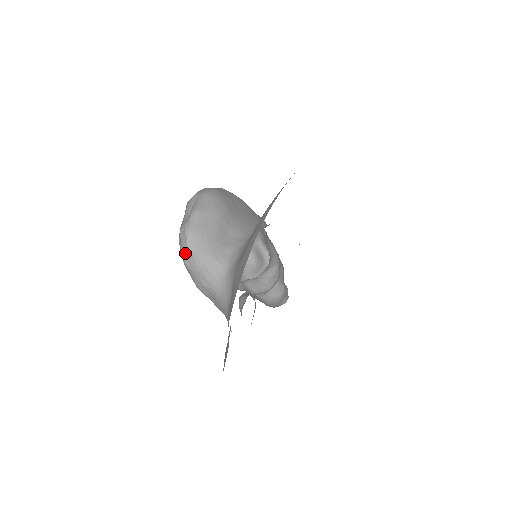
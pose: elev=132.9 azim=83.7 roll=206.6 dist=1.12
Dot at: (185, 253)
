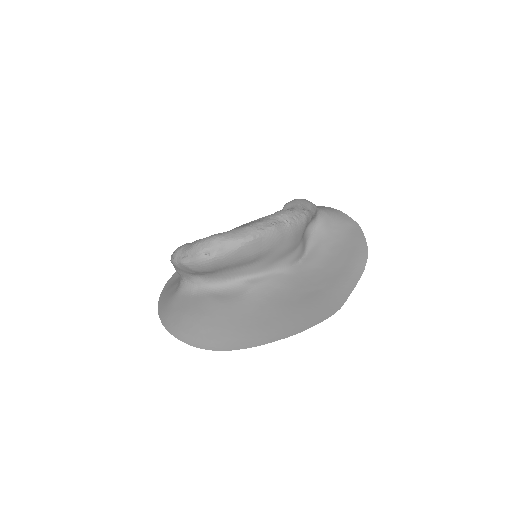
Dot at: occluded
